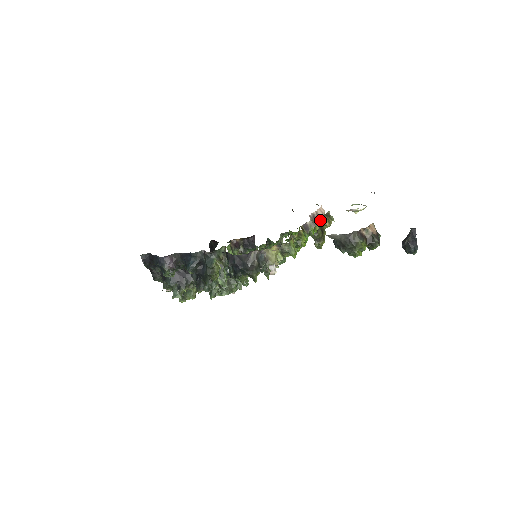
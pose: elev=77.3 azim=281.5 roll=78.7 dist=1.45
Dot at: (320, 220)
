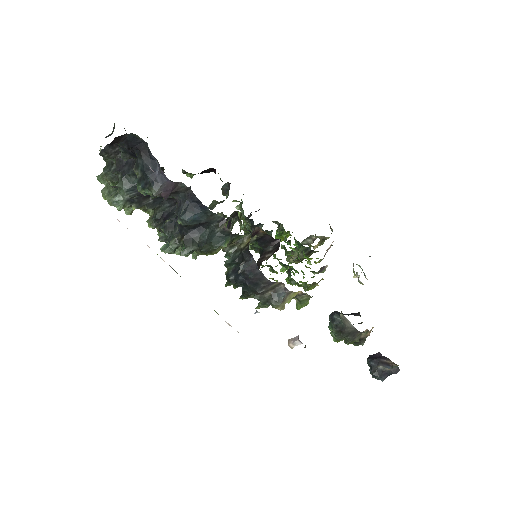
Dot at: occluded
